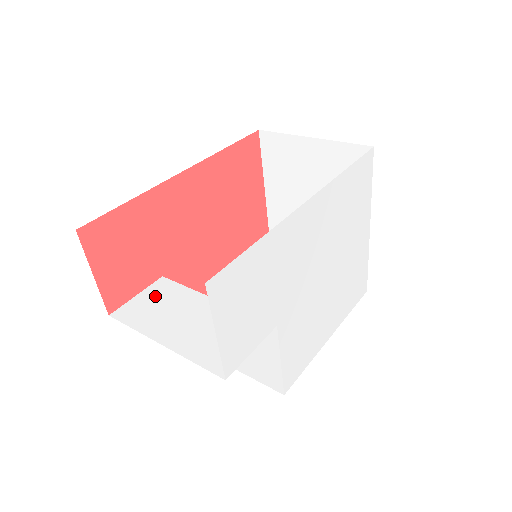
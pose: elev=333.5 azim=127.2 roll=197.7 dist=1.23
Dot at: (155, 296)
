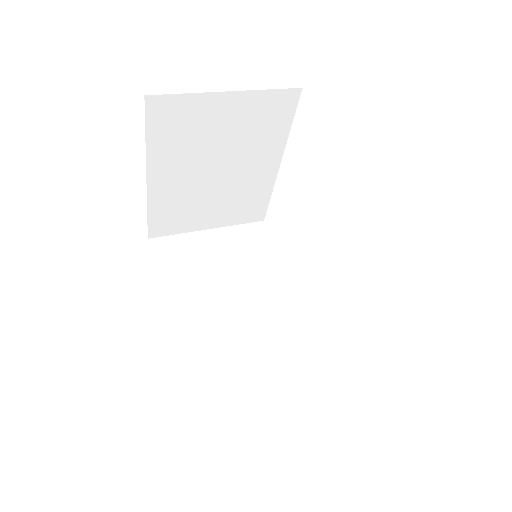
Dot at: (229, 374)
